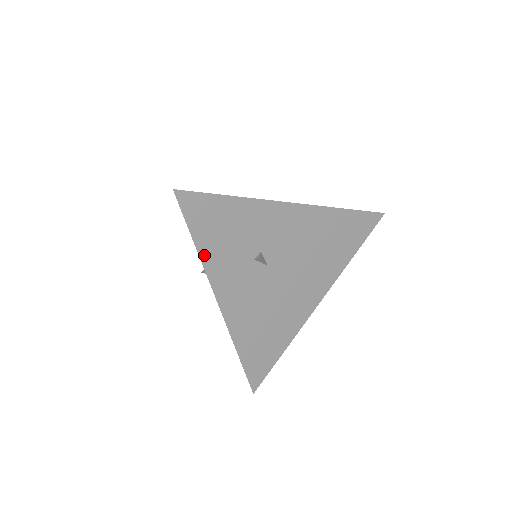
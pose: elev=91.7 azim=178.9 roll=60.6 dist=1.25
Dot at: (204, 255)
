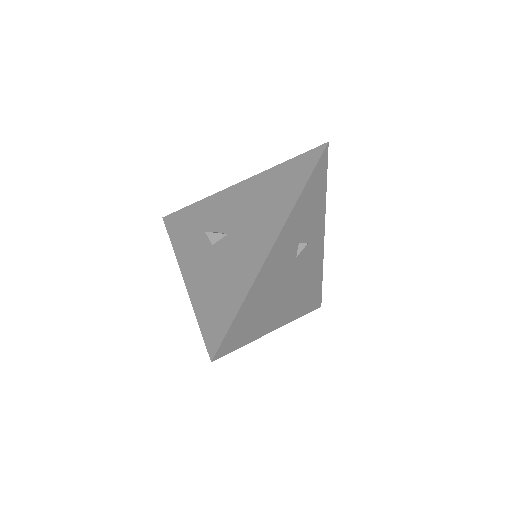
Dot at: (300, 200)
